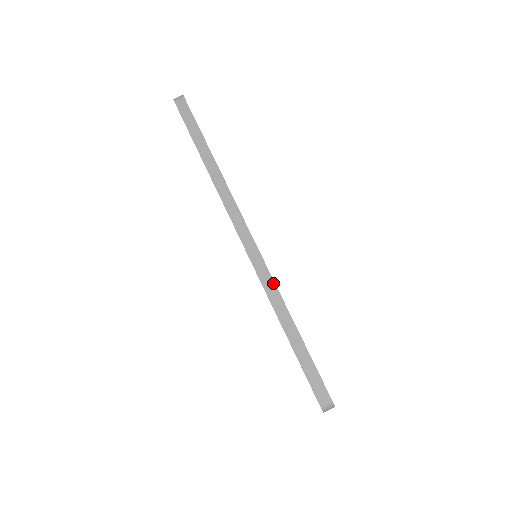
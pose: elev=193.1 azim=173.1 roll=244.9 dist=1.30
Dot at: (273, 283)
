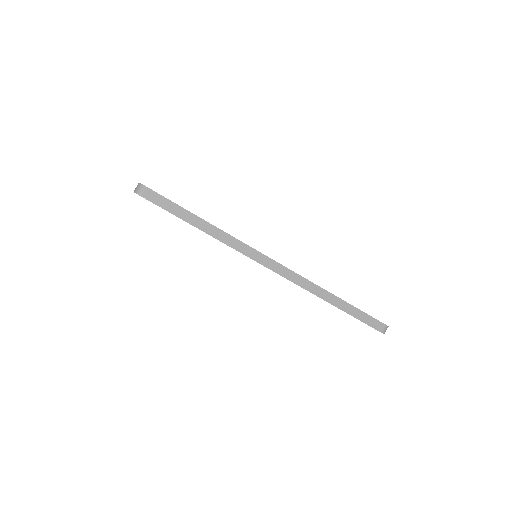
Dot at: (314, 285)
